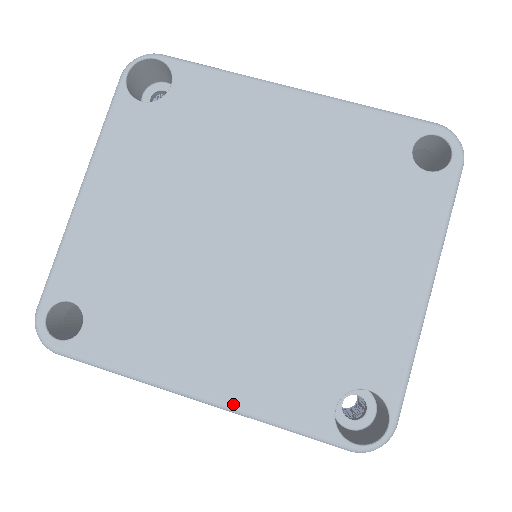
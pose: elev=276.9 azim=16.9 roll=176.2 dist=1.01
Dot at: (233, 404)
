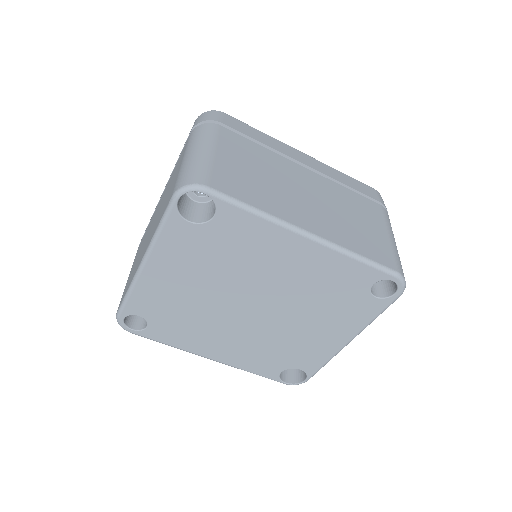
Dot at: (230, 365)
